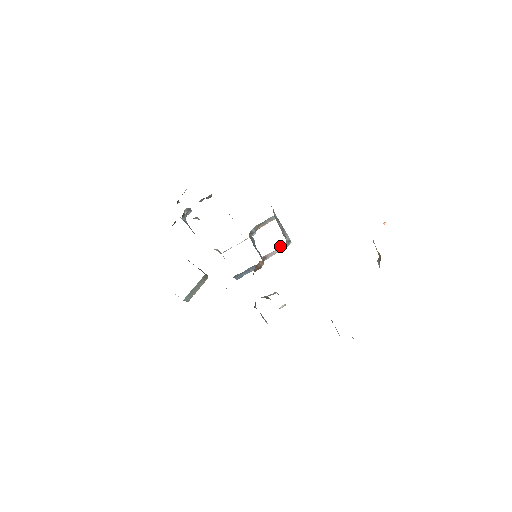
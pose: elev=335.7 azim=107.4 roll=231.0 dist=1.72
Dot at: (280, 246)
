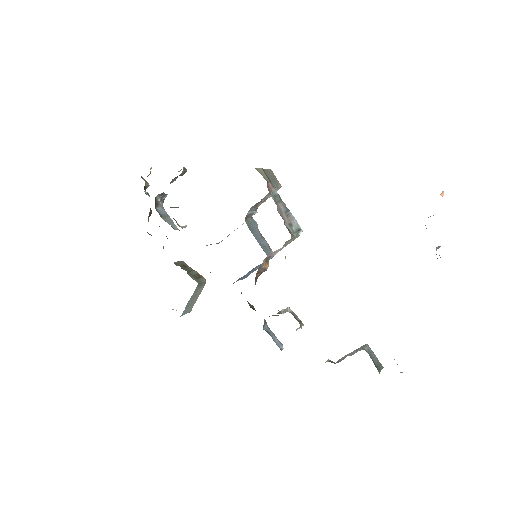
Dot at: occluded
